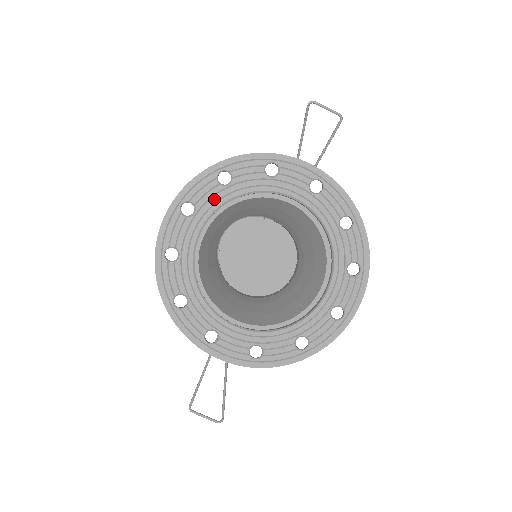
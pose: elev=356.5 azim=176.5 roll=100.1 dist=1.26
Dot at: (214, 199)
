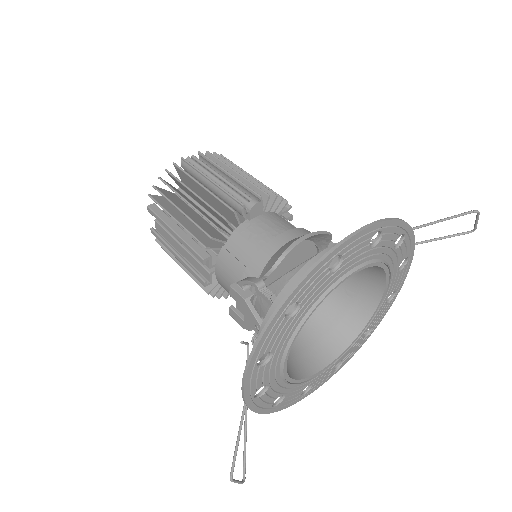
Dot at: (357, 259)
